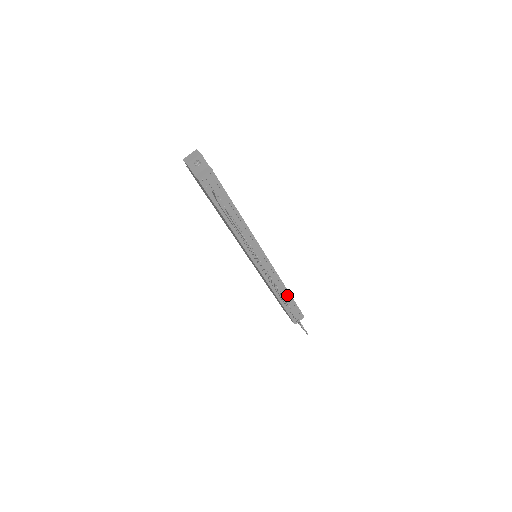
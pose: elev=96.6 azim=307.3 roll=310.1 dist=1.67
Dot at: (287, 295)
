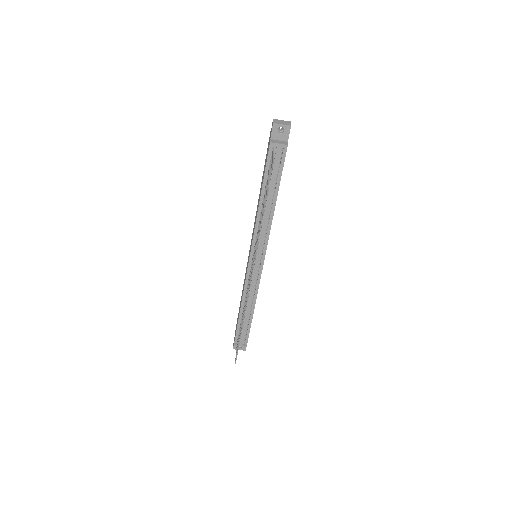
Dot at: (250, 315)
